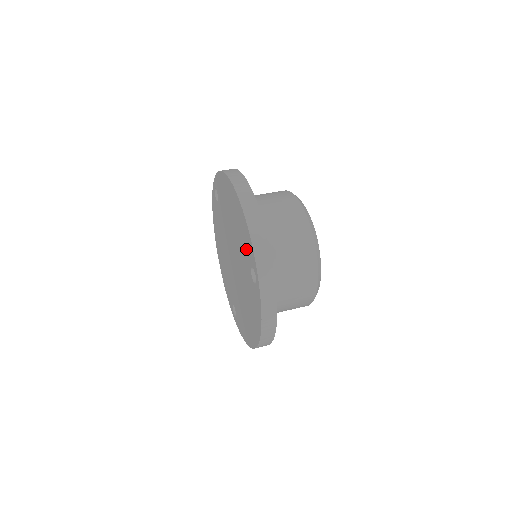
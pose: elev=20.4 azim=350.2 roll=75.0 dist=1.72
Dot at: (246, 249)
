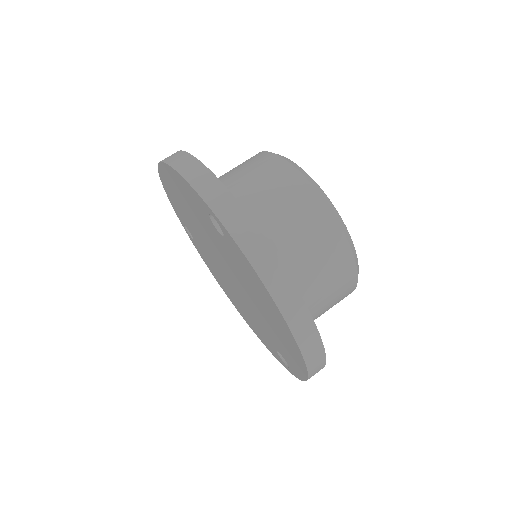
Dot at: (198, 209)
